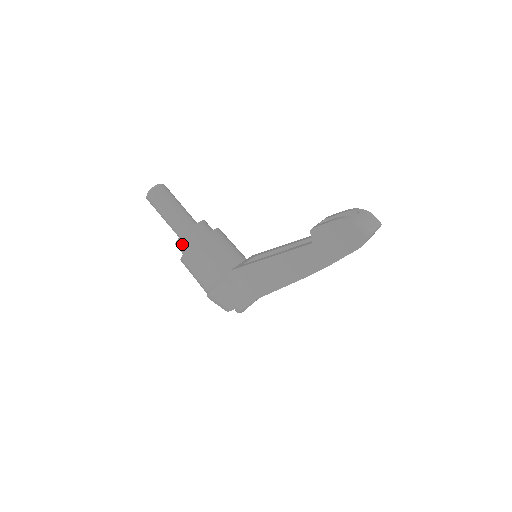
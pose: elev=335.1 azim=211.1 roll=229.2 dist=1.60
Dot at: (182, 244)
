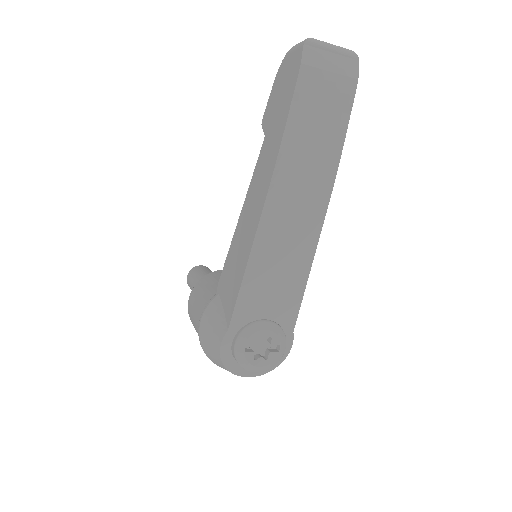
Dot at: occluded
